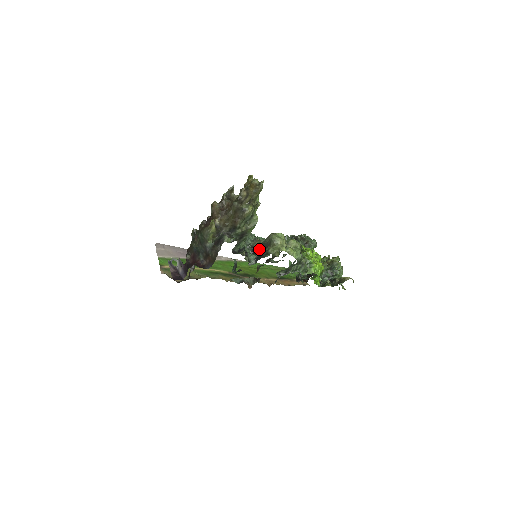
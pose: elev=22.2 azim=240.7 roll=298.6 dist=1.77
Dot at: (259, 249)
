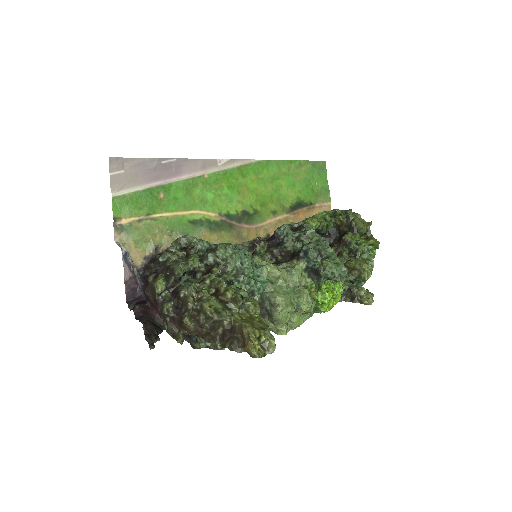
Dot at: occluded
